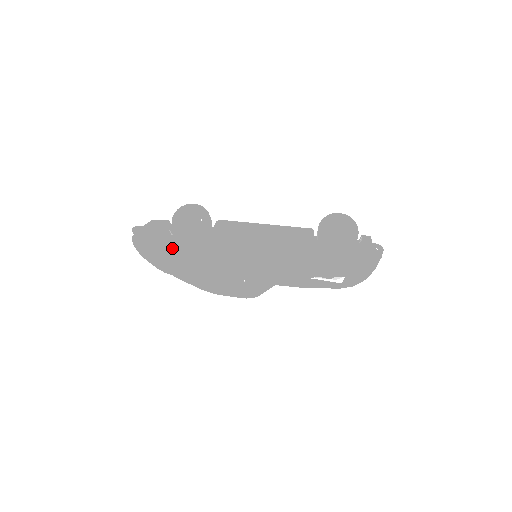
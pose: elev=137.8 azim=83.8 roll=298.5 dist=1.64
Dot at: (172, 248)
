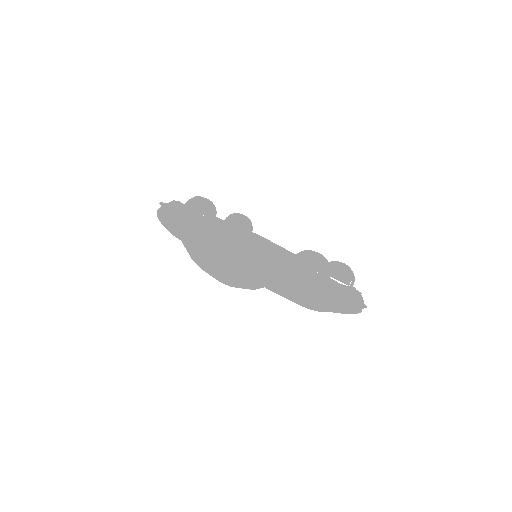
Dot at: (176, 233)
